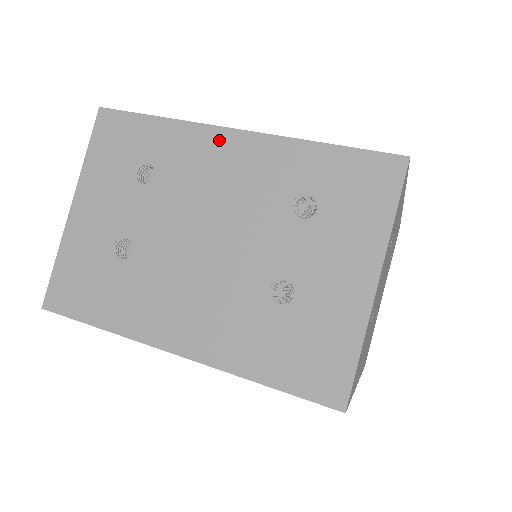
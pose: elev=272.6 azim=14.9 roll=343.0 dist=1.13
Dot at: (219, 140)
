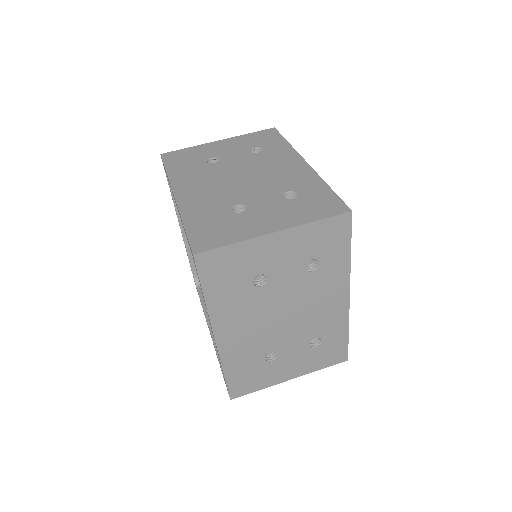
Dot at: (296, 160)
